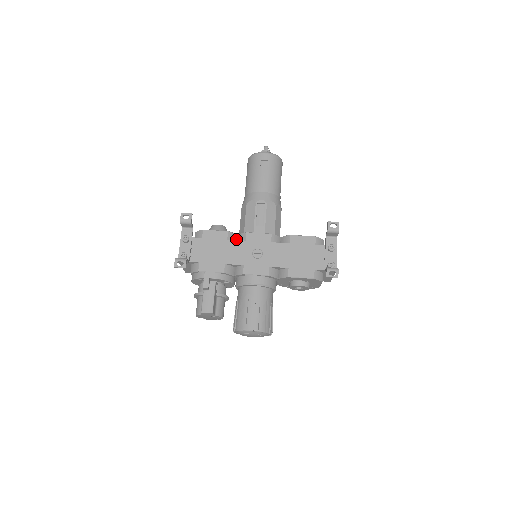
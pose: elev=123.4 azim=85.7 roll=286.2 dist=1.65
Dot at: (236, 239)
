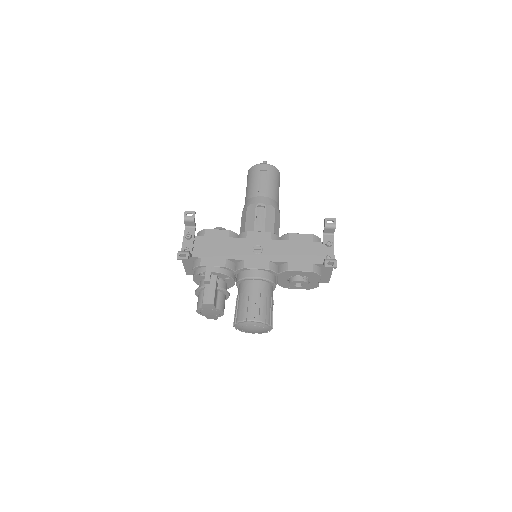
Dot at: occluded
